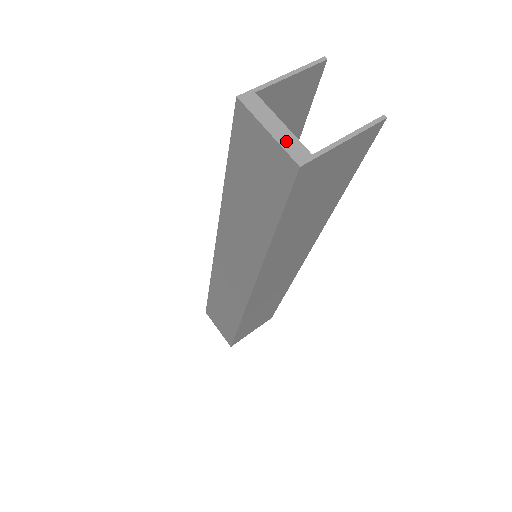
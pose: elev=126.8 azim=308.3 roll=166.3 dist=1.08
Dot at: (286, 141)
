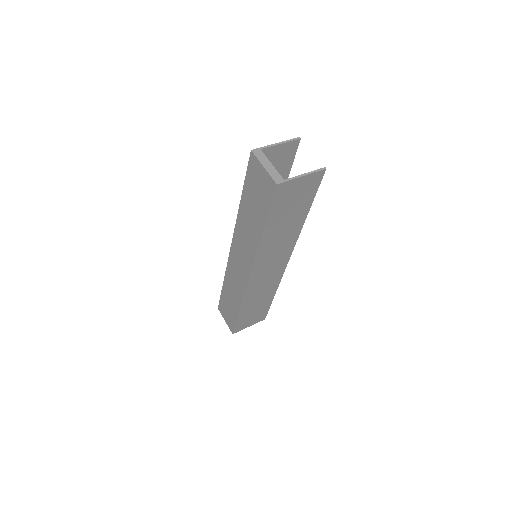
Dot at: (272, 172)
